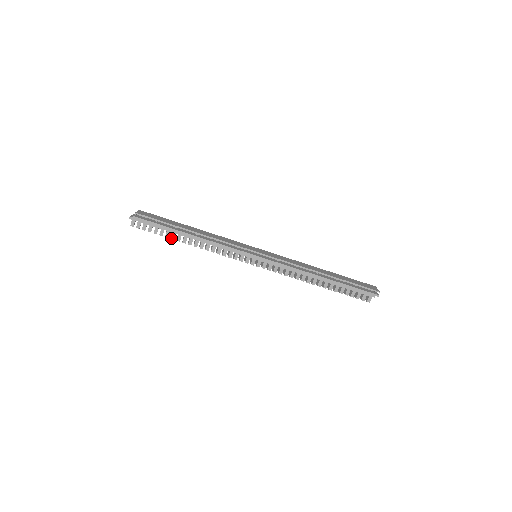
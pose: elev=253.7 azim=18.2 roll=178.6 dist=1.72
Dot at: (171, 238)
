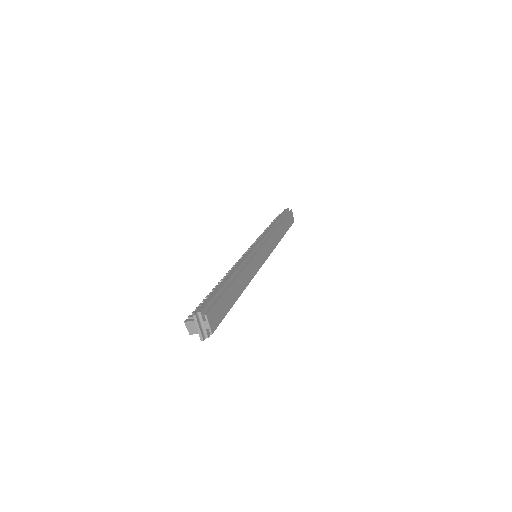
Dot at: occluded
